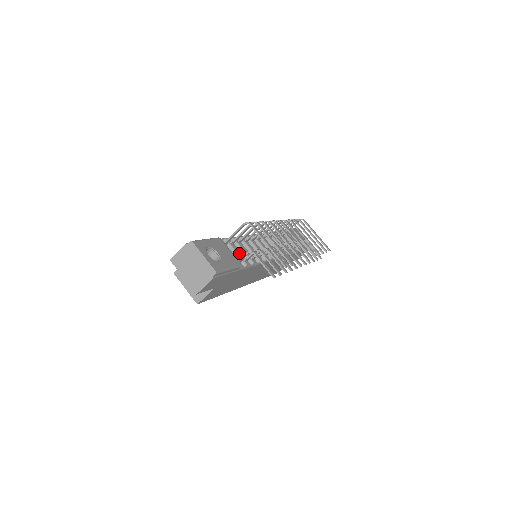
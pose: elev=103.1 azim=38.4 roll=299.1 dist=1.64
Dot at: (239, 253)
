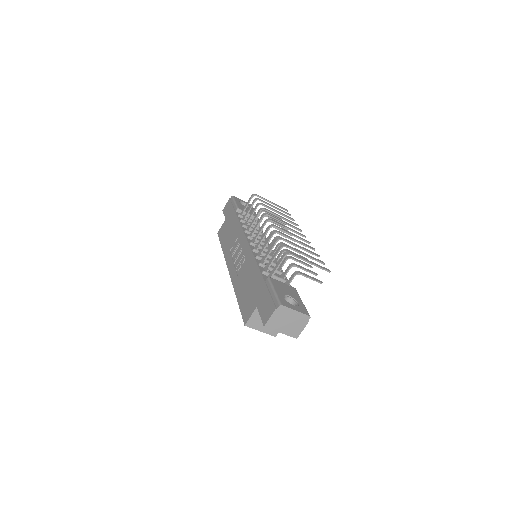
Dot at: (274, 274)
